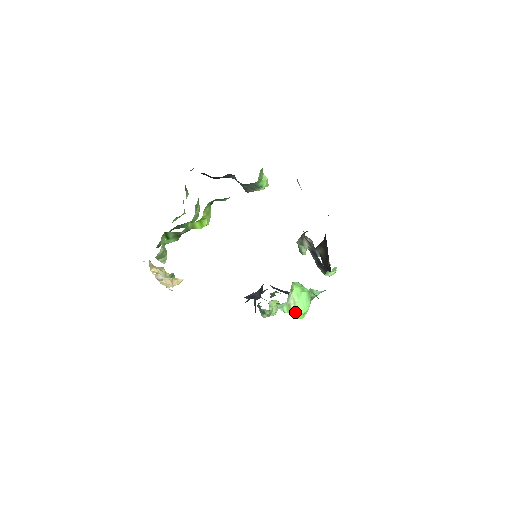
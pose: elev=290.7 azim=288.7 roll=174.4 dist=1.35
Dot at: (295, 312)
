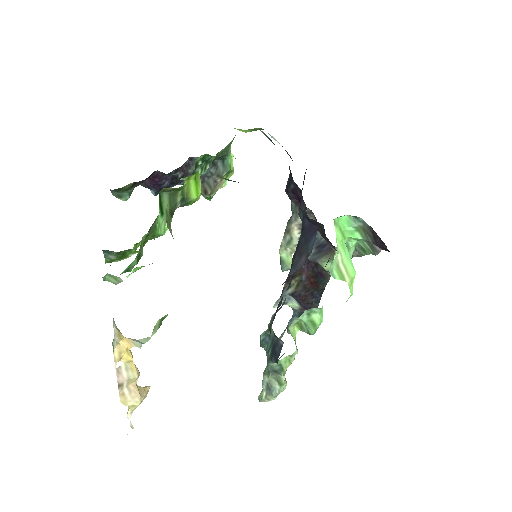
Dot at: (346, 276)
